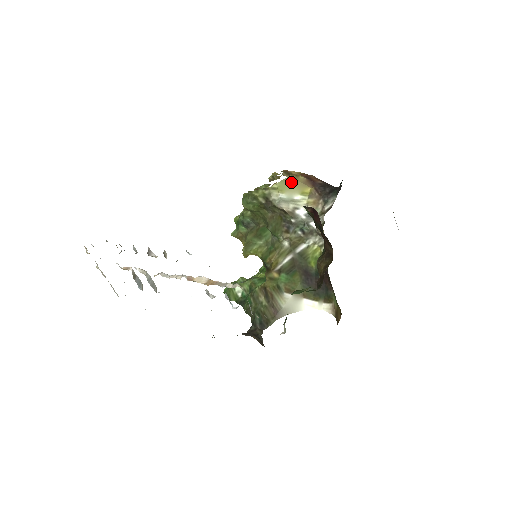
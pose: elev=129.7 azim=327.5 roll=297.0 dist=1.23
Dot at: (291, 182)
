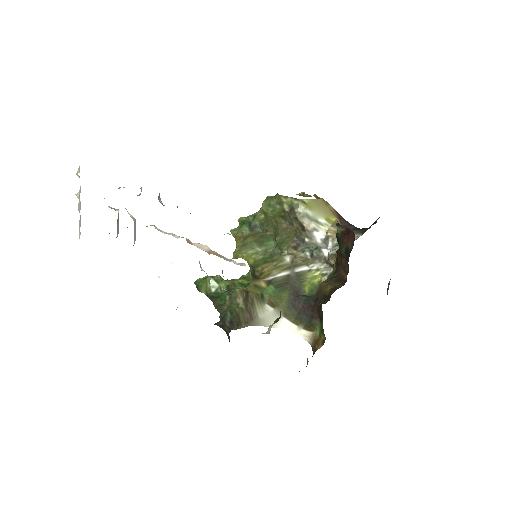
Dot at: (321, 205)
